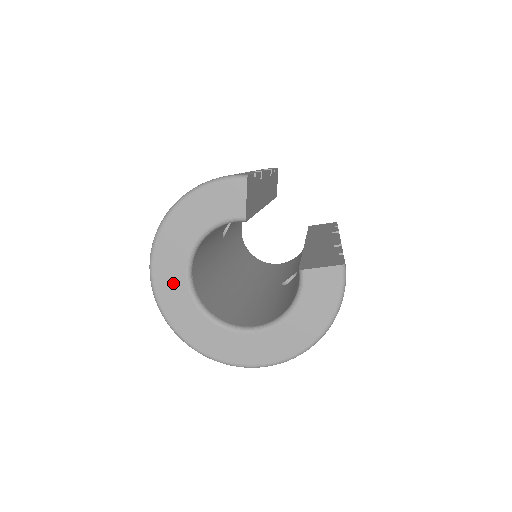
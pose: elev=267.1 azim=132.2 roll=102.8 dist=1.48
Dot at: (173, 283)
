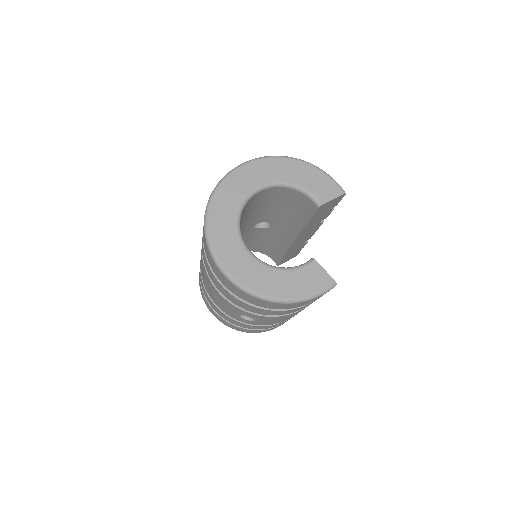
Dot at: (247, 181)
